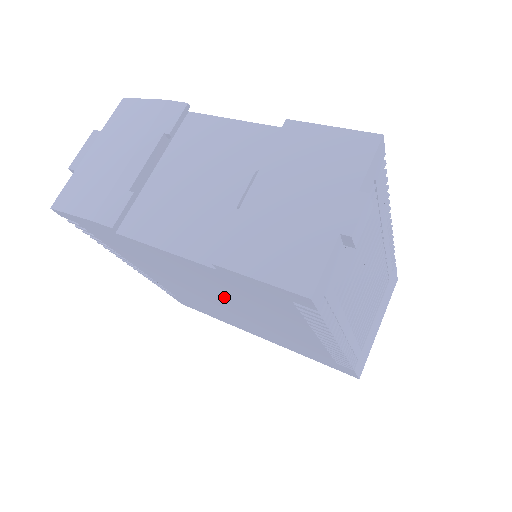
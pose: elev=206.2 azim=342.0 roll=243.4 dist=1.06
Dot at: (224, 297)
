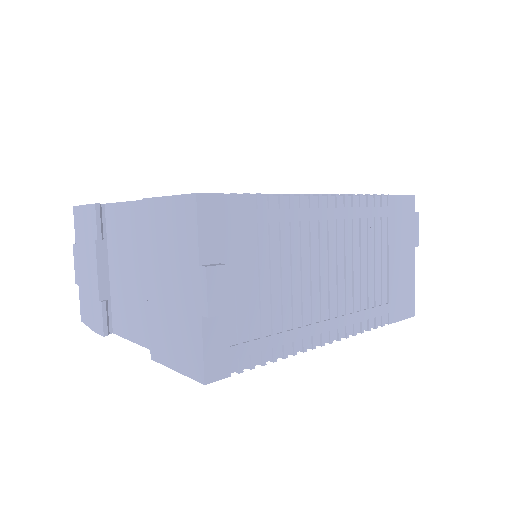
Dot at: occluded
